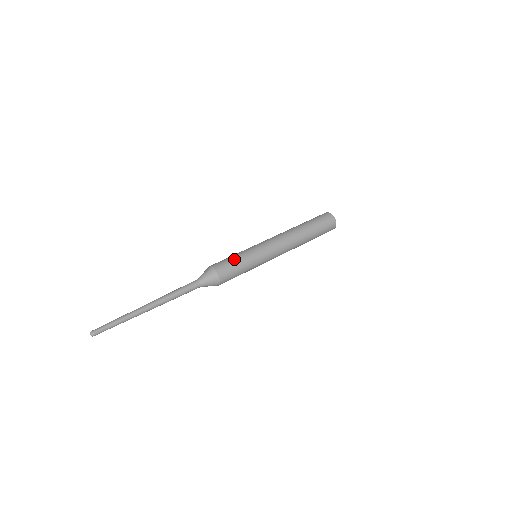
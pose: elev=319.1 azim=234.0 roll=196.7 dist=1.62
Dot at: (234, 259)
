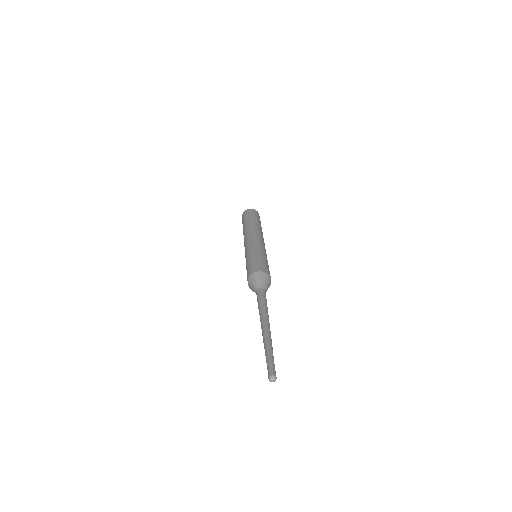
Dot at: (251, 261)
